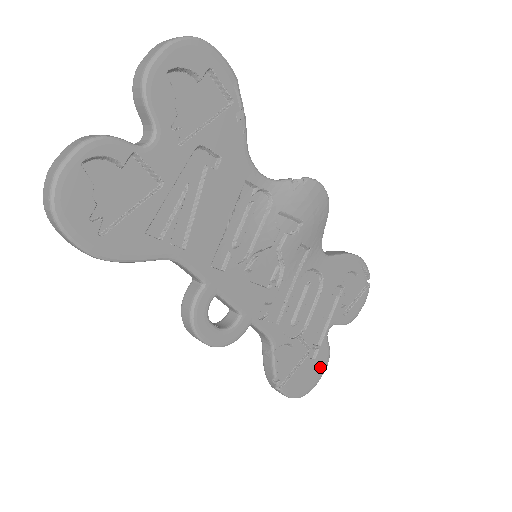
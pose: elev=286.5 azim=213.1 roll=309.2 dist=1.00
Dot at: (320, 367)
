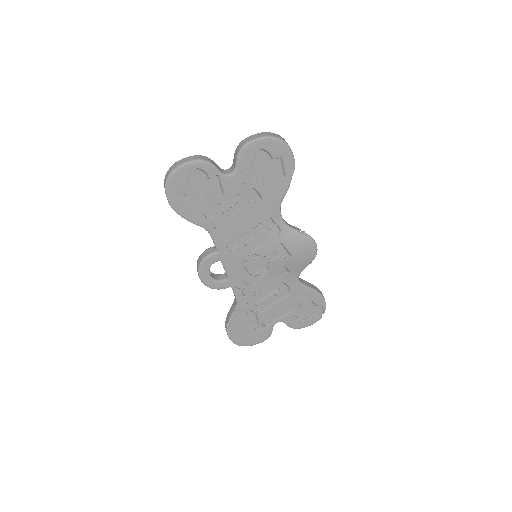
Dot at: (259, 338)
